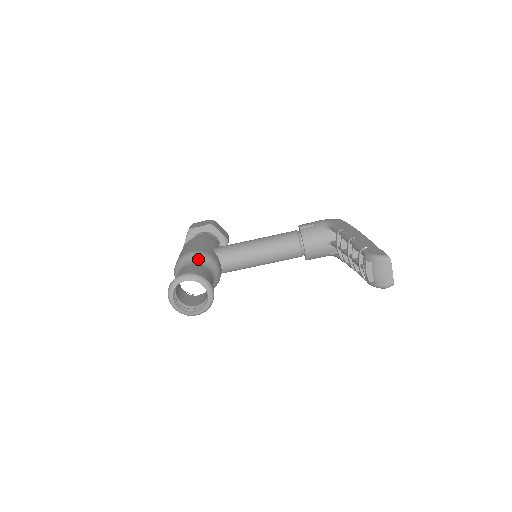
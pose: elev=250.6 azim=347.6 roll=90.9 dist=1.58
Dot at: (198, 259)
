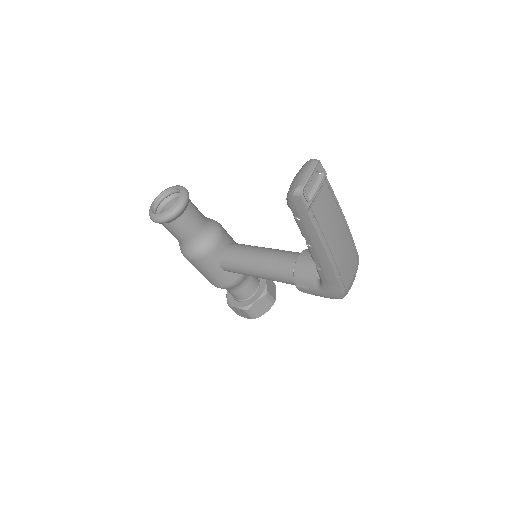
Dot at: (209, 218)
